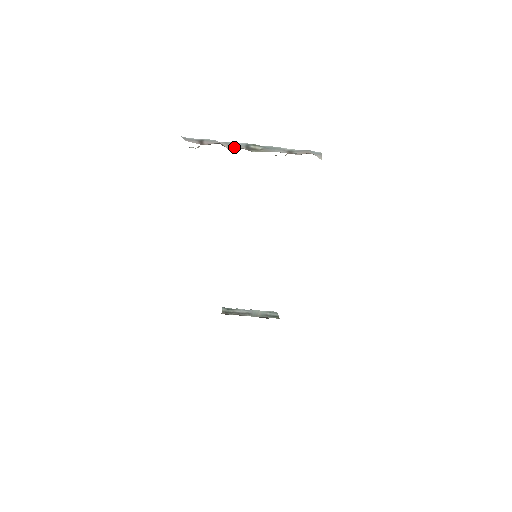
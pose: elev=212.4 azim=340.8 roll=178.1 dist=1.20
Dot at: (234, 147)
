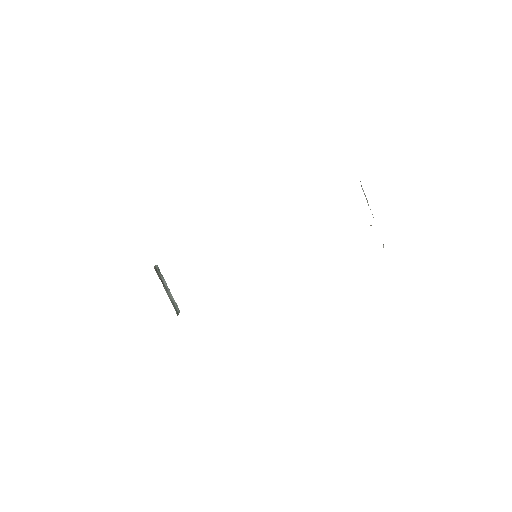
Dot at: (362, 188)
